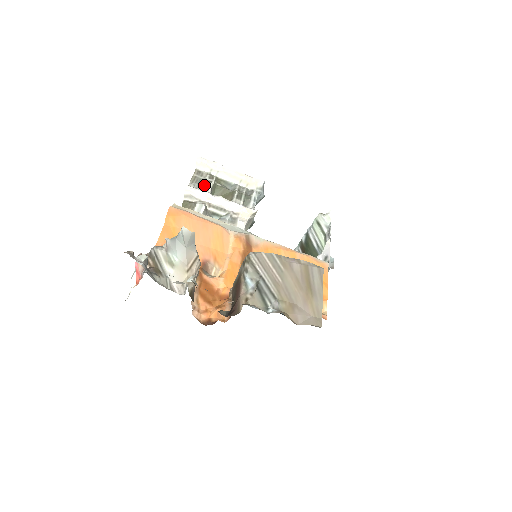
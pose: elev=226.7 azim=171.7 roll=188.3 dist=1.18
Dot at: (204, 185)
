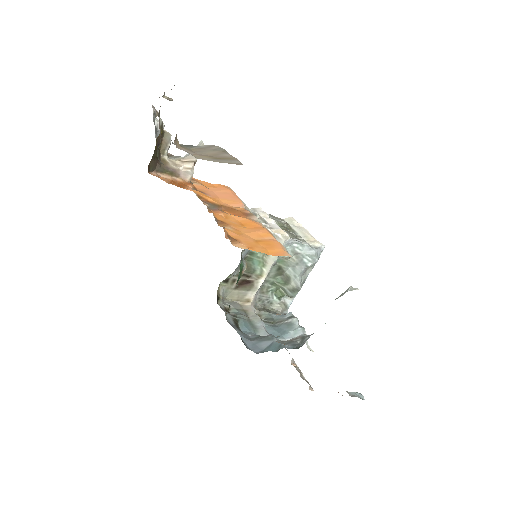
Dot at: (274, 218)
